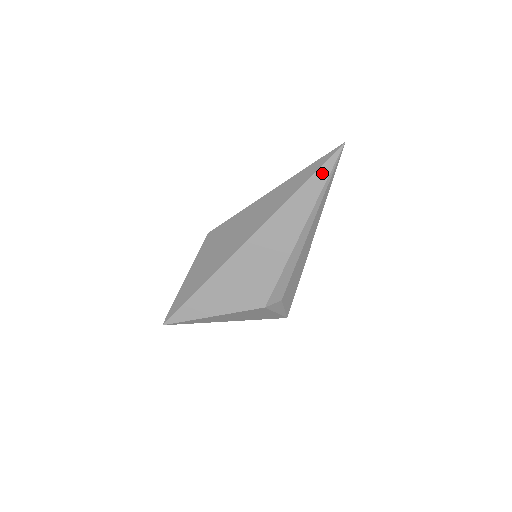
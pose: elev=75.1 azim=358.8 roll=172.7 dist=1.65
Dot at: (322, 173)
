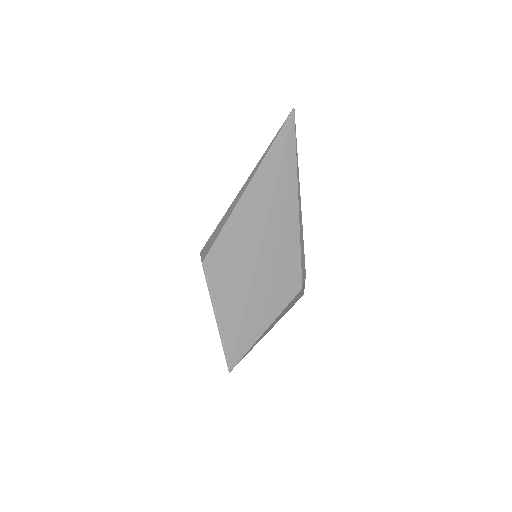
Dot at: (290, 142)
